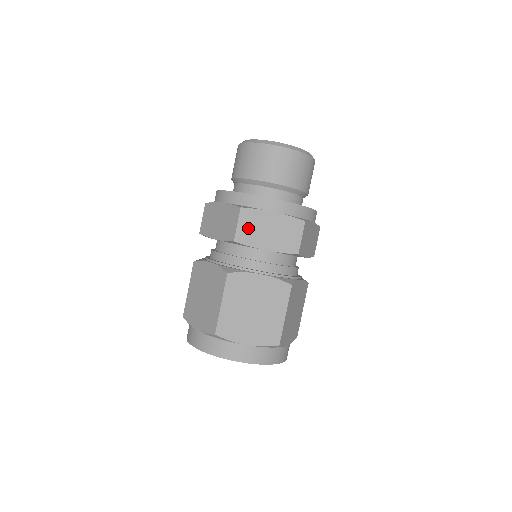
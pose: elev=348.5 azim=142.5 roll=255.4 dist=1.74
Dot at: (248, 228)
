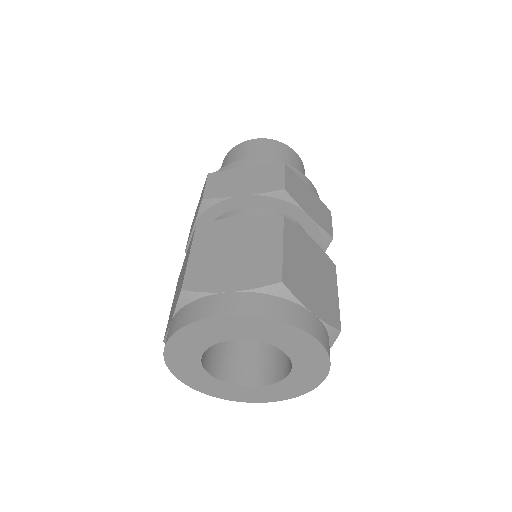
Dot at: (293, 186)
